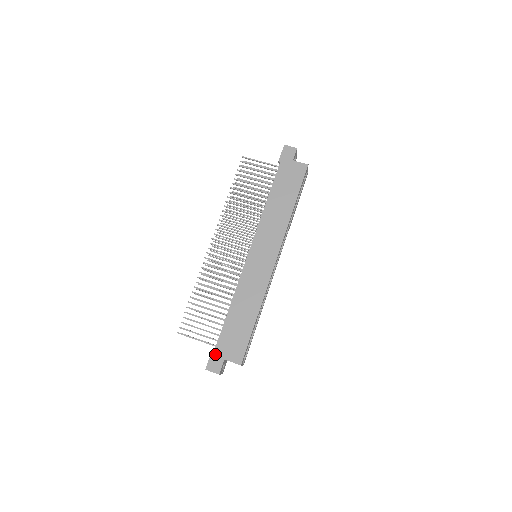
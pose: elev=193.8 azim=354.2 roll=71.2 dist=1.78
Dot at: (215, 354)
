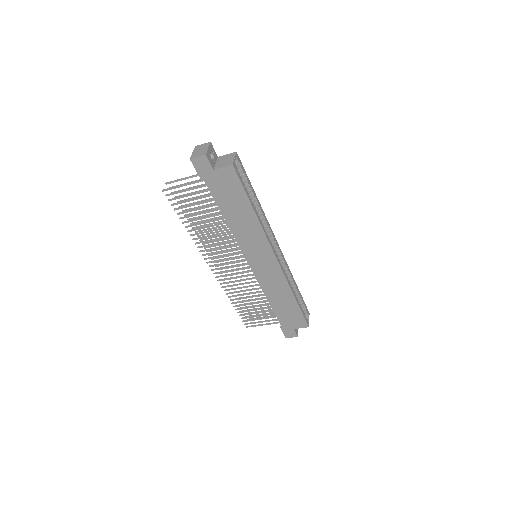
Dot at: (285, 329)
